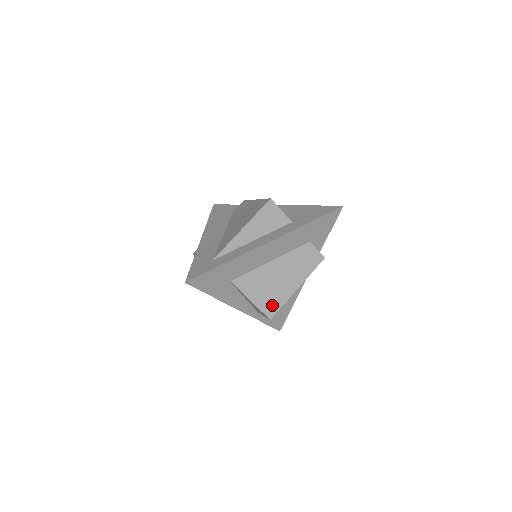
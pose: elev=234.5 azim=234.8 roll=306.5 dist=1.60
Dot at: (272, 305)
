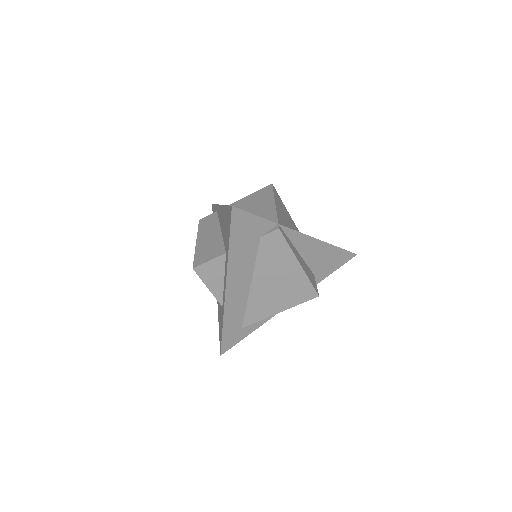
Dot at: occluded
